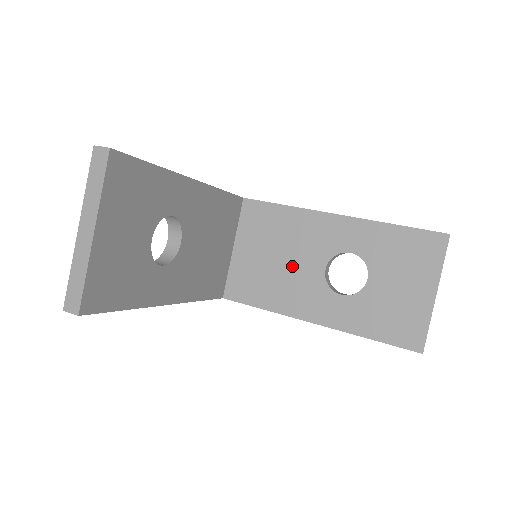
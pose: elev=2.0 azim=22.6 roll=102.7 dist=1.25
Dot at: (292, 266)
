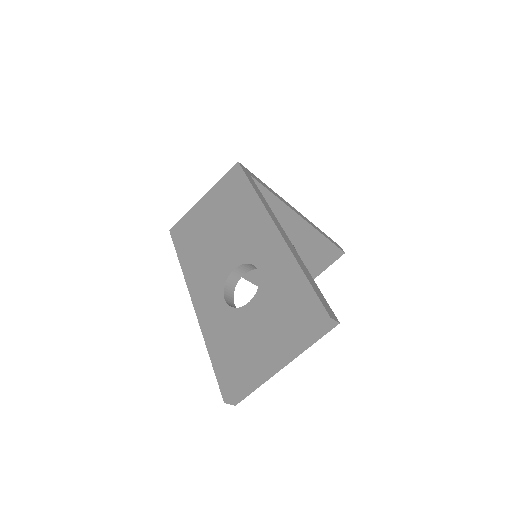
Dot at: occluded
